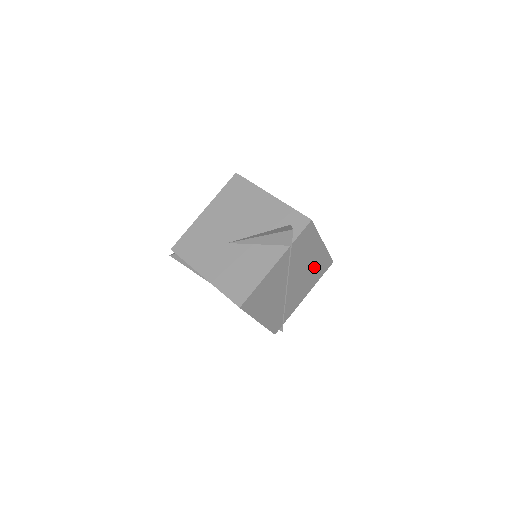
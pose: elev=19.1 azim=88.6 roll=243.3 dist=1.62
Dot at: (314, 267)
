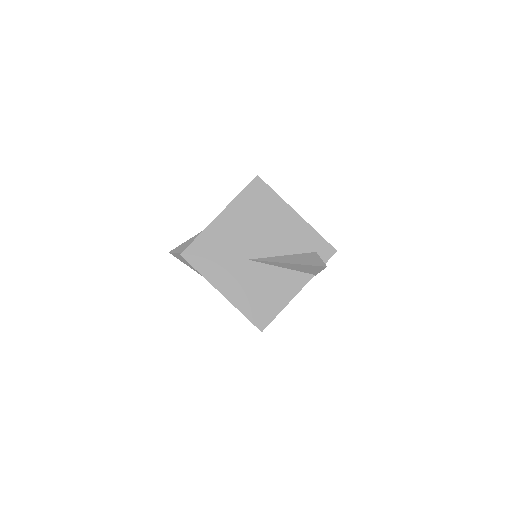
Dot at: occluded
